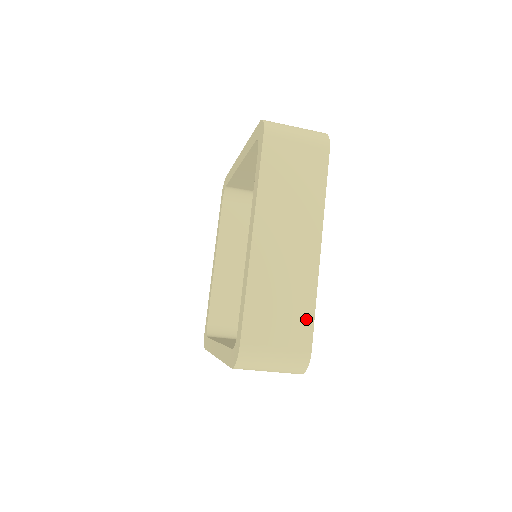
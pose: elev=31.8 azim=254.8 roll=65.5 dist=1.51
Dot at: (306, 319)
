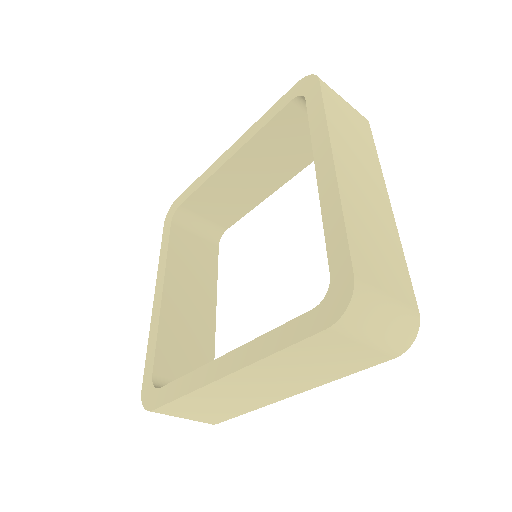
Dot at: (403, 271)
